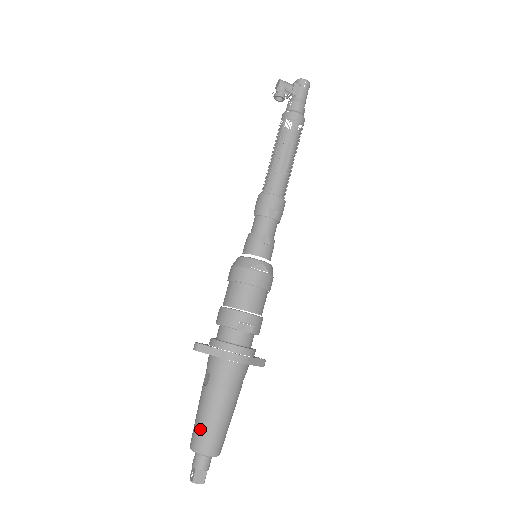
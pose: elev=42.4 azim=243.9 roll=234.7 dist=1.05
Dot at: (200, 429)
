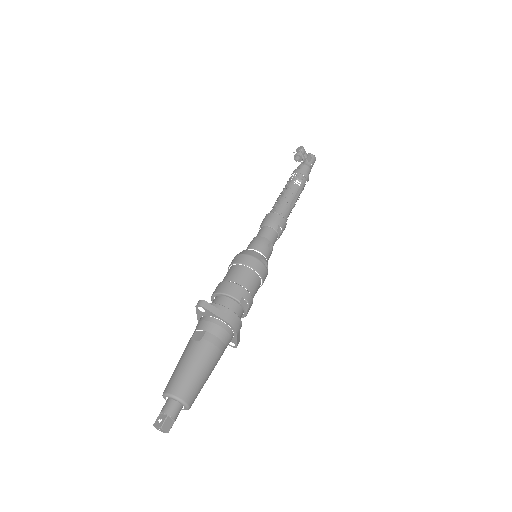
Dot at: (185, 377)
